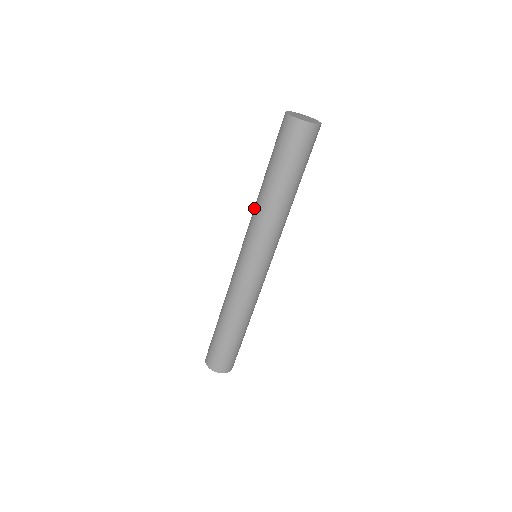
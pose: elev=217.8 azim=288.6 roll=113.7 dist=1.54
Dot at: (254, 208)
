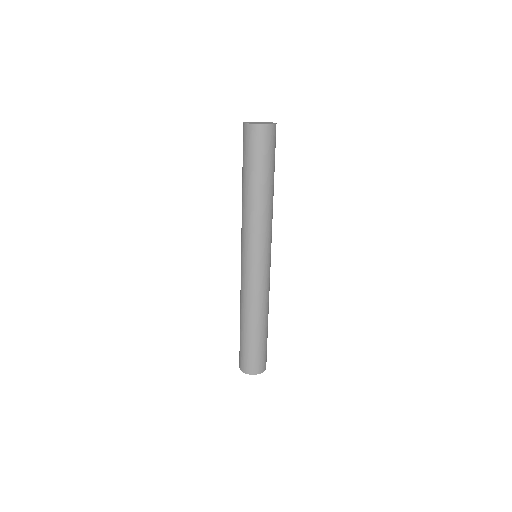
Dot at: occluded
